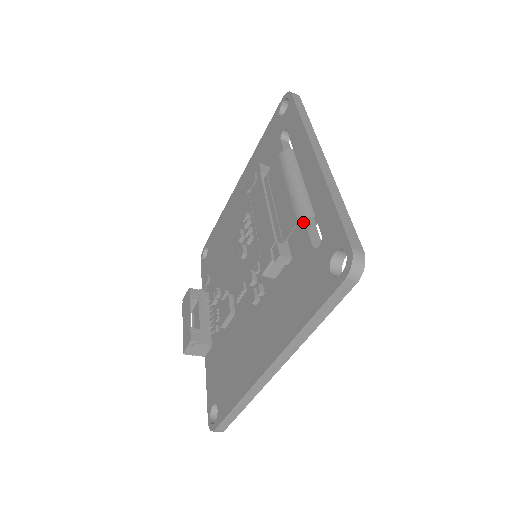
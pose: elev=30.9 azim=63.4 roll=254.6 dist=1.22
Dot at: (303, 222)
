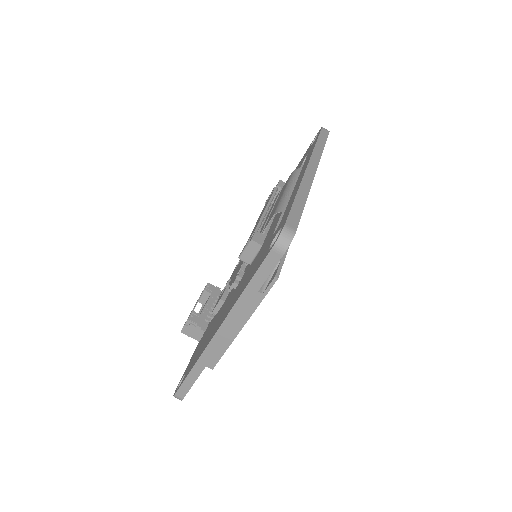
Dot at: (279, 217)
